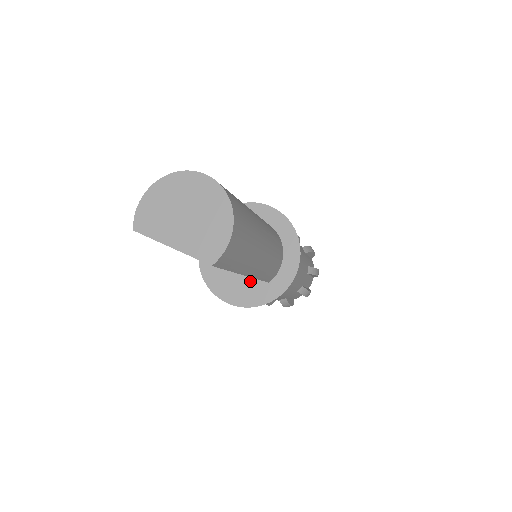
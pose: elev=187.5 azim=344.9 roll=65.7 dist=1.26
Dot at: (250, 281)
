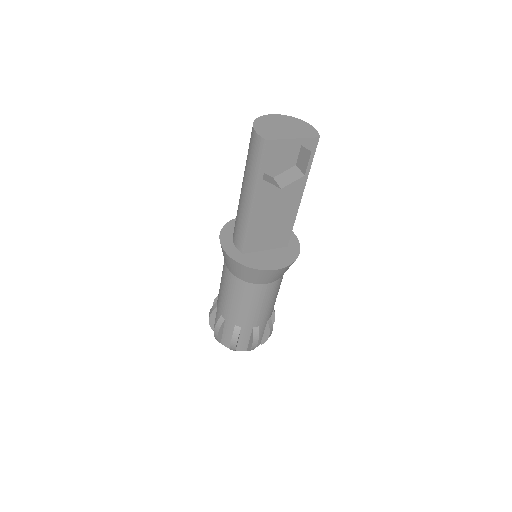
Dot at: (277, 252)
